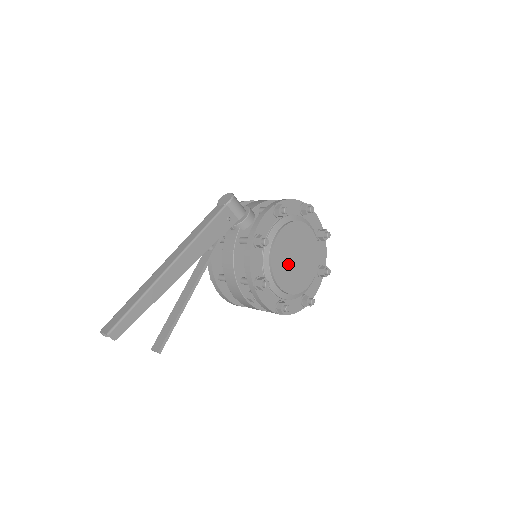
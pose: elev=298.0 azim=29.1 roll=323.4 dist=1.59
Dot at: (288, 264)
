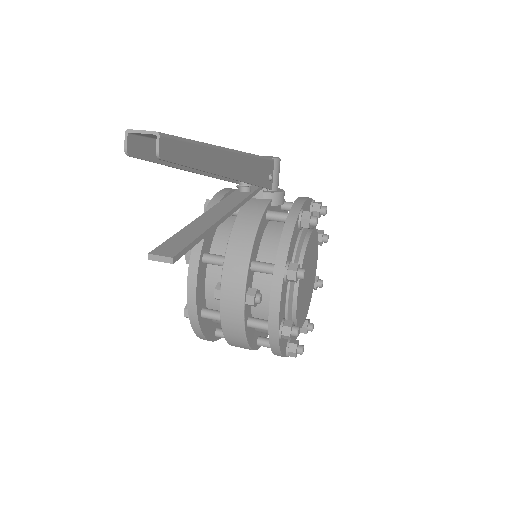
Dot at: (305, 277)
